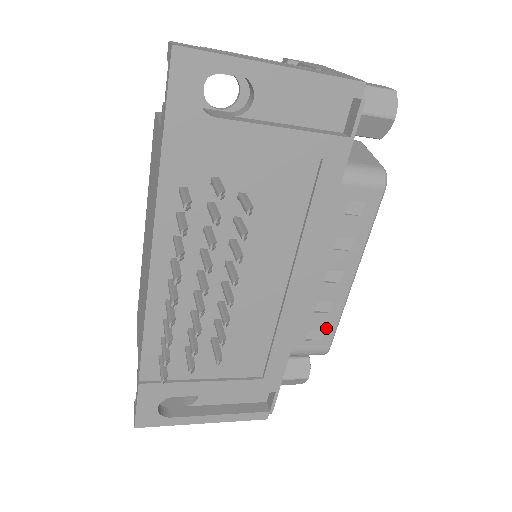
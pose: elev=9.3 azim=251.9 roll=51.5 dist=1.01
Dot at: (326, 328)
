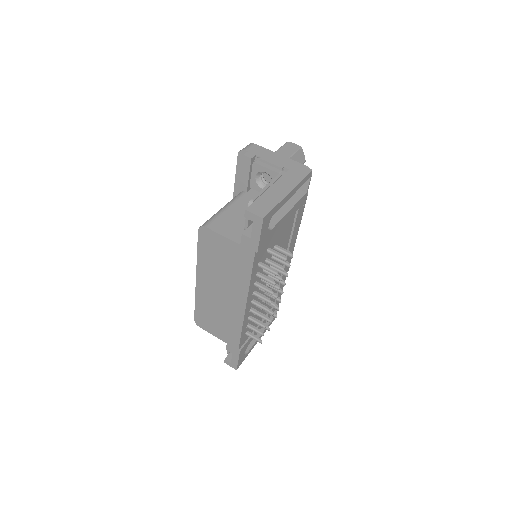
Dot at: occluded
